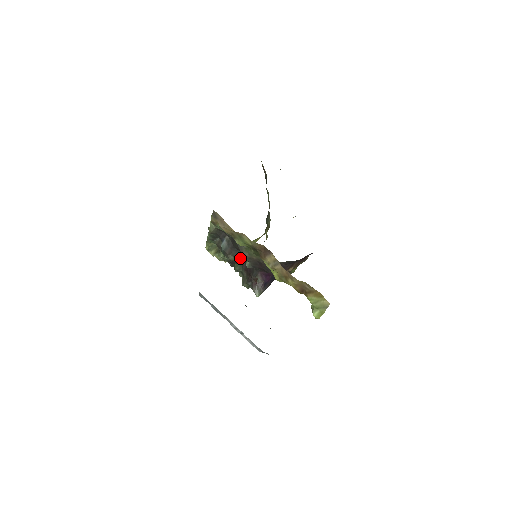
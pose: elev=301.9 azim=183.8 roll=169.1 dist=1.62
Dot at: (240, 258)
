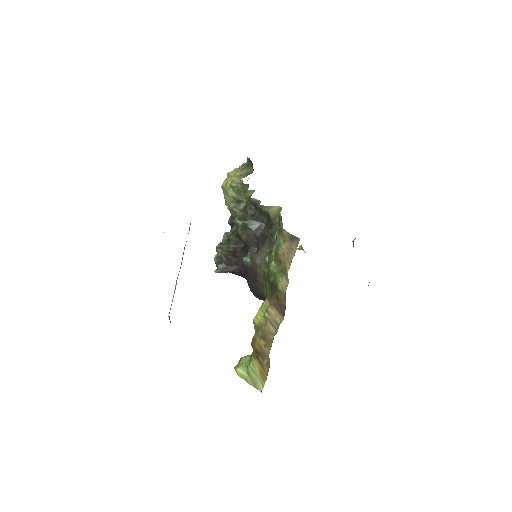
Dot at: (247, 244)
